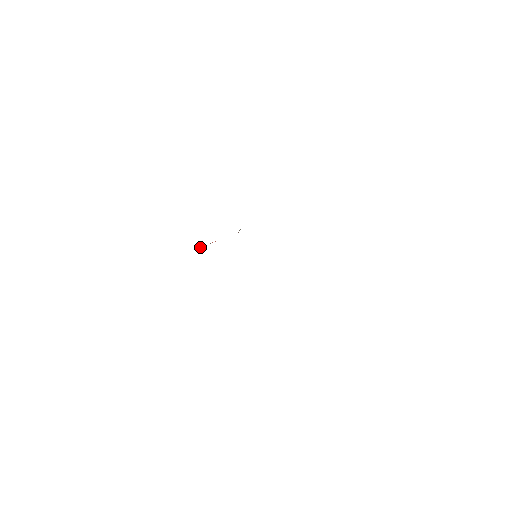
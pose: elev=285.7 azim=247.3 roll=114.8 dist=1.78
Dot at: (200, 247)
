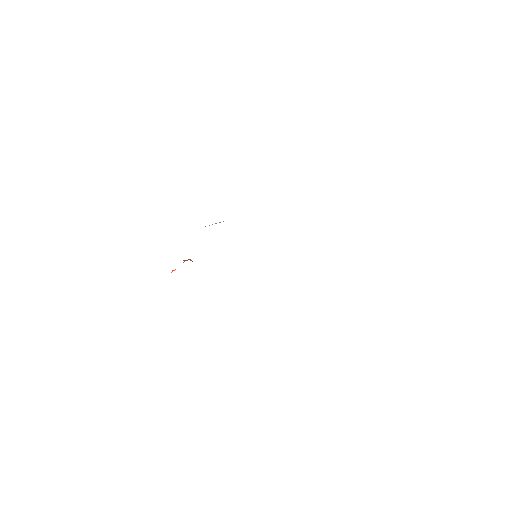
Dot at: occluded
